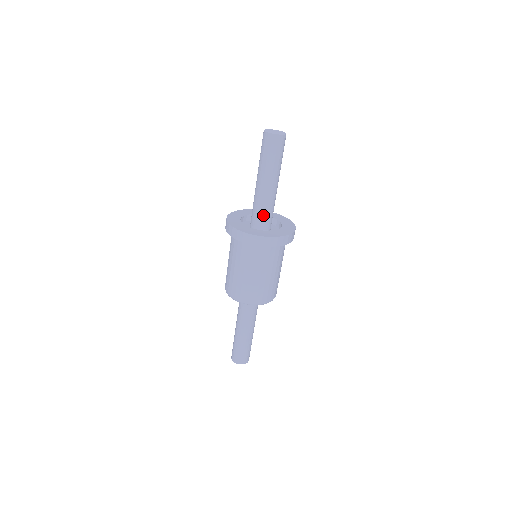
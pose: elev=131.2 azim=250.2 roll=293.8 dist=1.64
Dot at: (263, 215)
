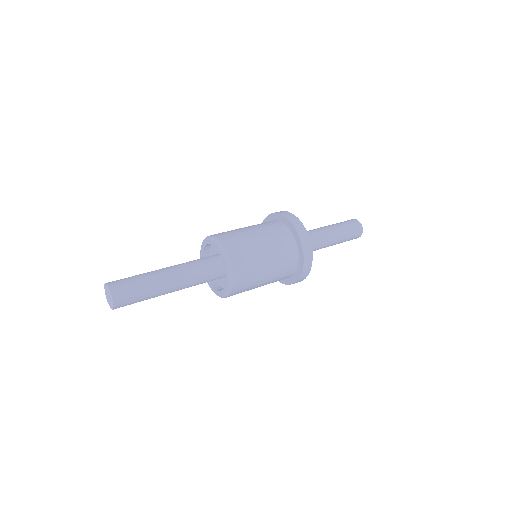
Dot at: occluded
